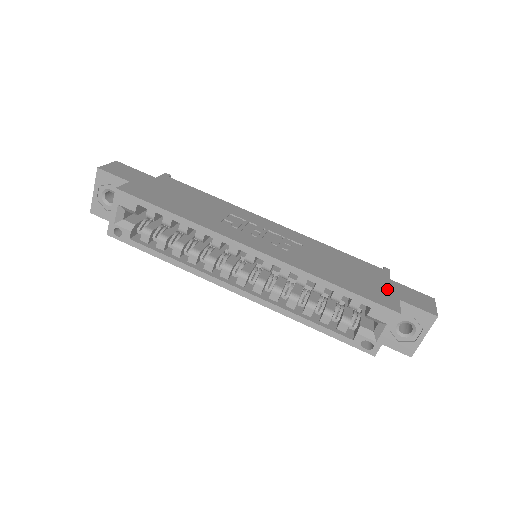
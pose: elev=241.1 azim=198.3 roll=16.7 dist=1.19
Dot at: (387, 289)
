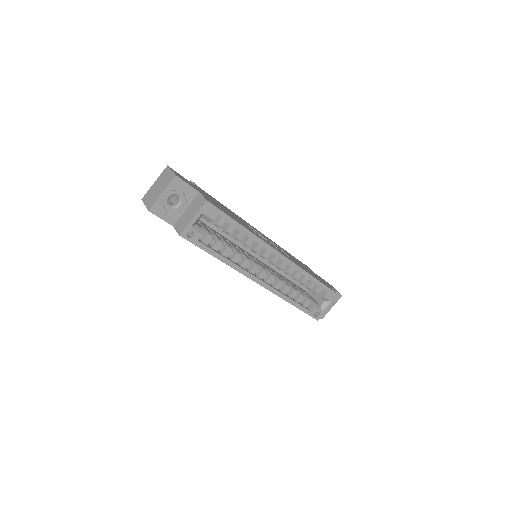
Dot at: (322, 280)
